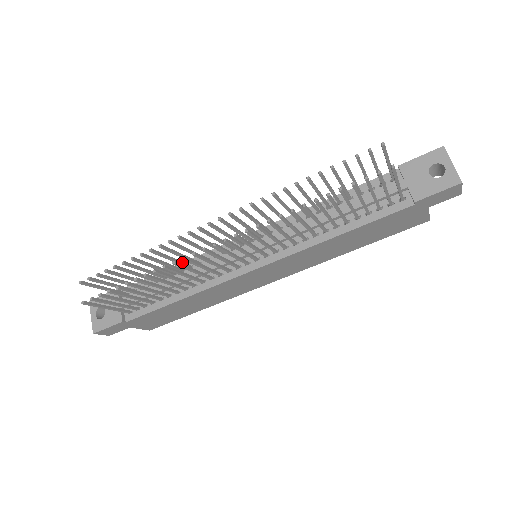
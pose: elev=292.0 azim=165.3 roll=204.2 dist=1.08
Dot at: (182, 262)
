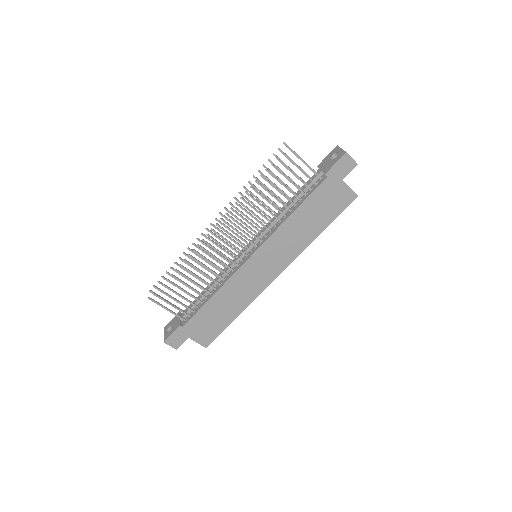
Dot at: (210, 271)
